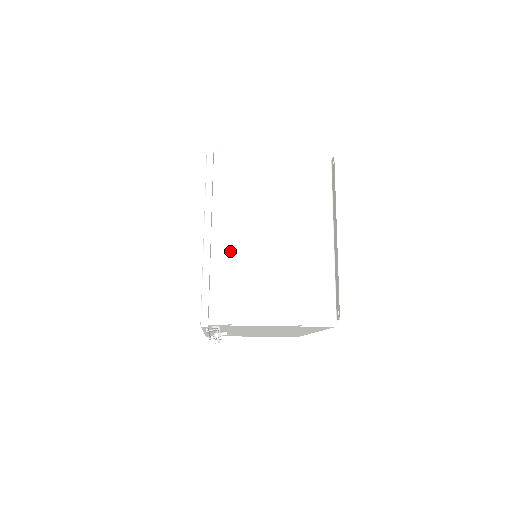
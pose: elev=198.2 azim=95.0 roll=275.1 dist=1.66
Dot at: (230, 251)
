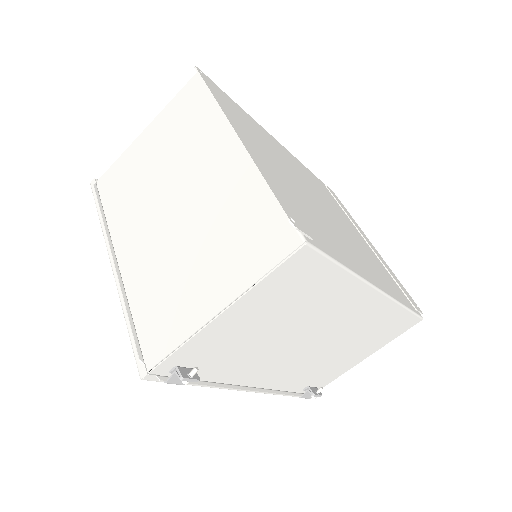
Dot at: (142, 263)
